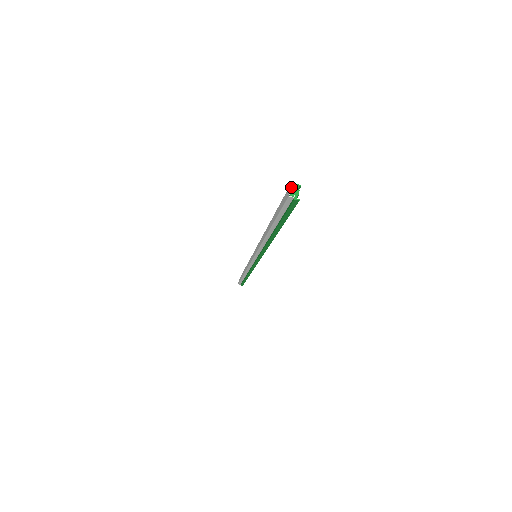
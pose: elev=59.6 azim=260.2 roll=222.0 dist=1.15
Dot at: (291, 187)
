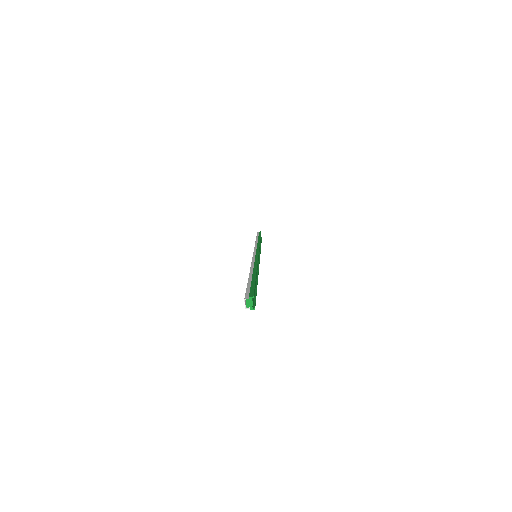
Dot at: (245, 301)
